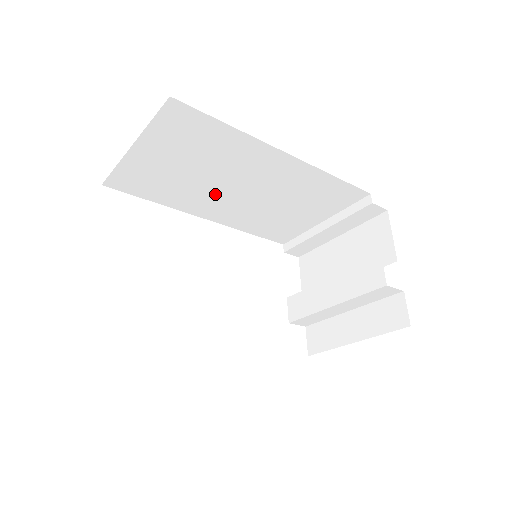
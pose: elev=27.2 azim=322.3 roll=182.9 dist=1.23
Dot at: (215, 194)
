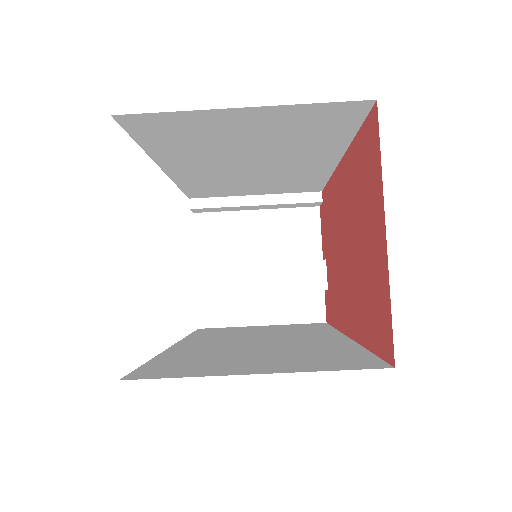
Dot at: (221, 161)
